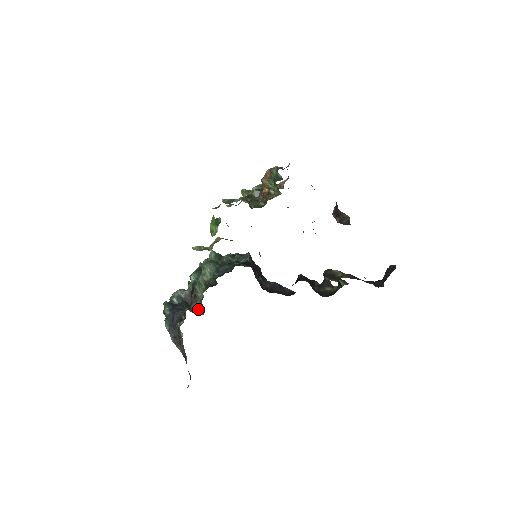
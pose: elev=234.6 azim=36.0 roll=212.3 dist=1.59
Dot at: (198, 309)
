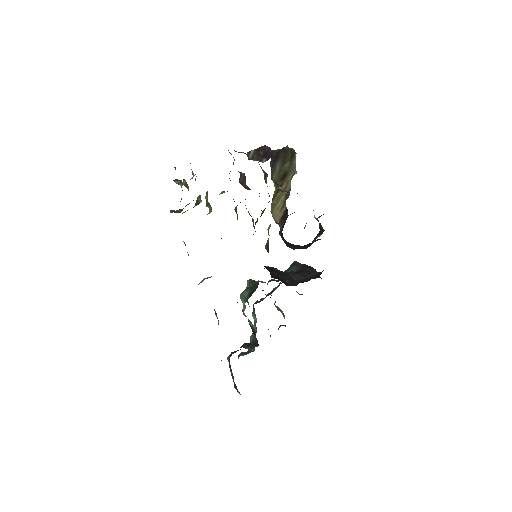
Dot at: (255, 344)
